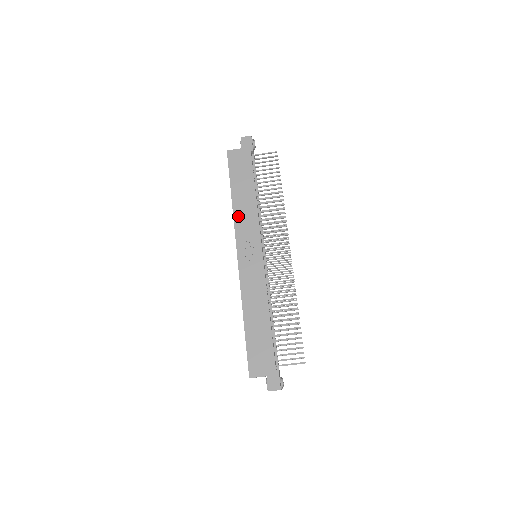
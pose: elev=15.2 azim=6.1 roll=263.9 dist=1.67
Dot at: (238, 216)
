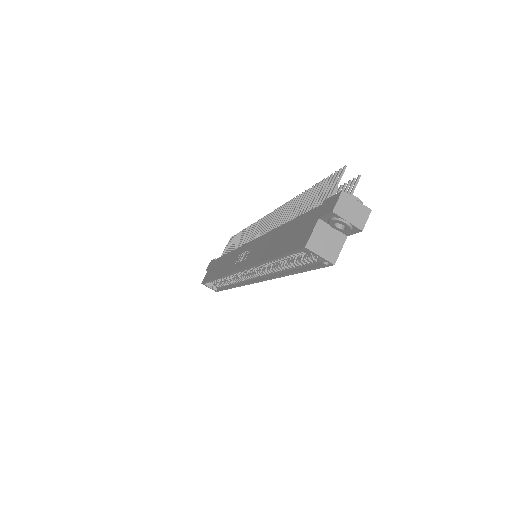
Dot at: (223, 271)
